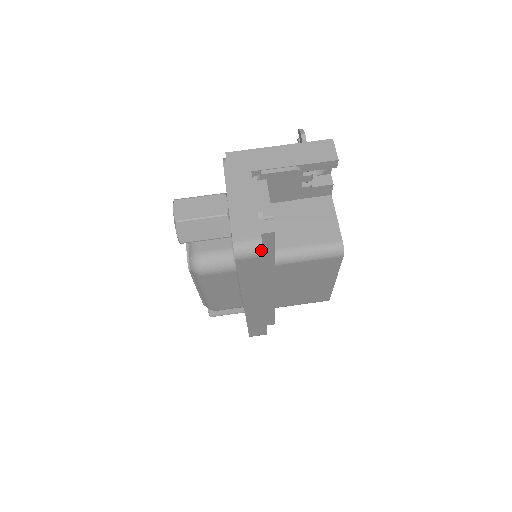
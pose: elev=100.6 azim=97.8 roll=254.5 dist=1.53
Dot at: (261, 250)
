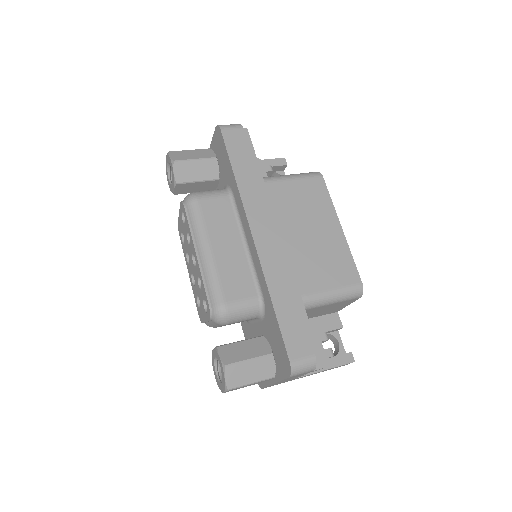
Dot at: (239, 125)
